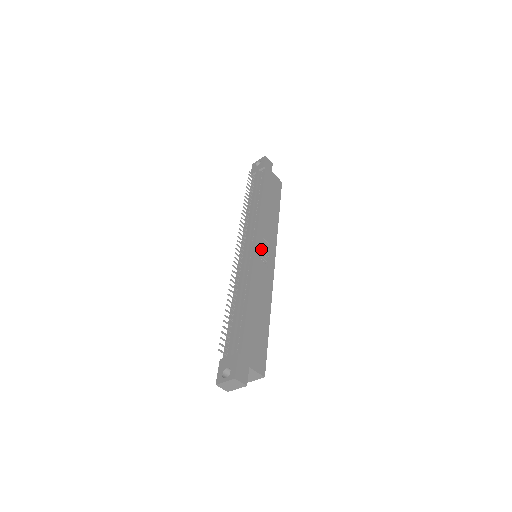
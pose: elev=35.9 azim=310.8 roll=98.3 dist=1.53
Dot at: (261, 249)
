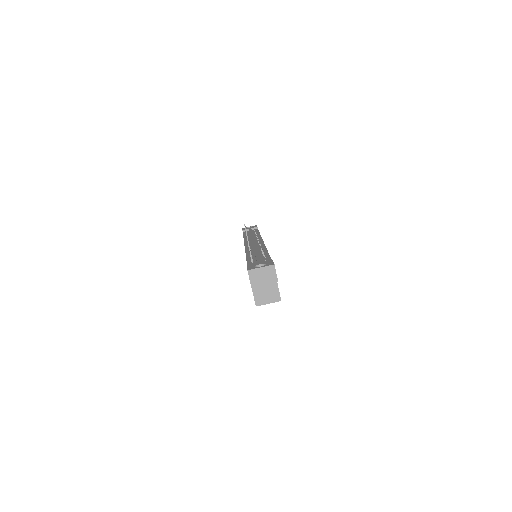
Dot at: occluded
